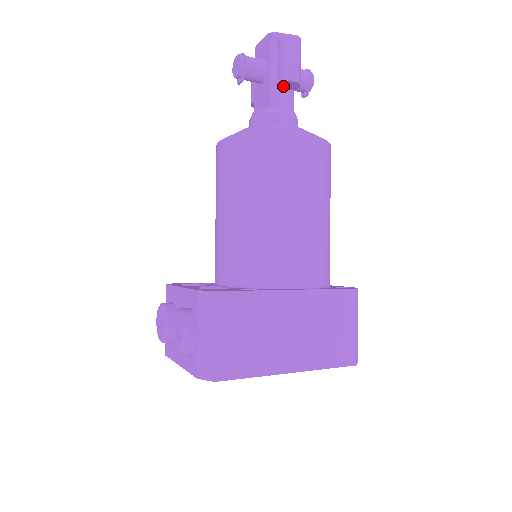
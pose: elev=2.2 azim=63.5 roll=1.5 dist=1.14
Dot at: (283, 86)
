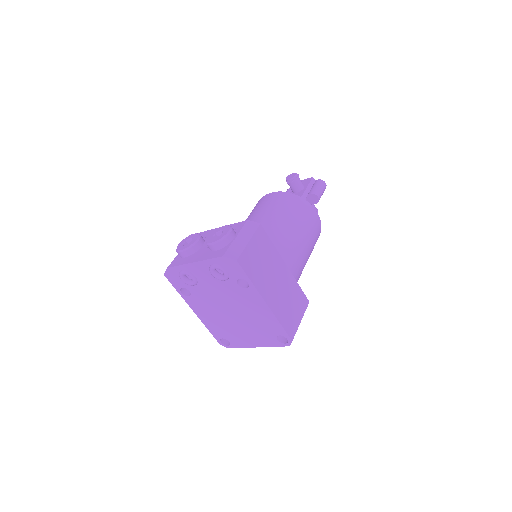
Dot at: (310, 197)
